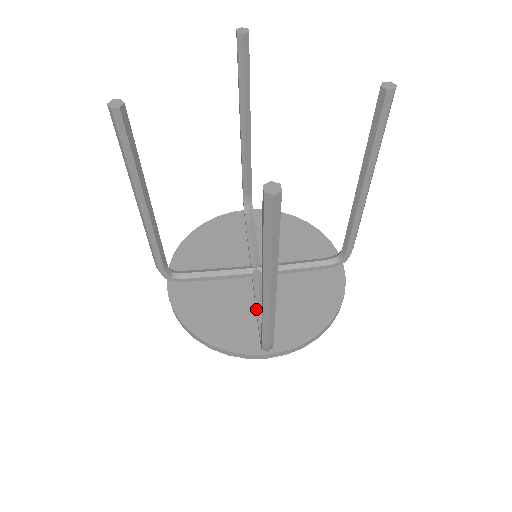
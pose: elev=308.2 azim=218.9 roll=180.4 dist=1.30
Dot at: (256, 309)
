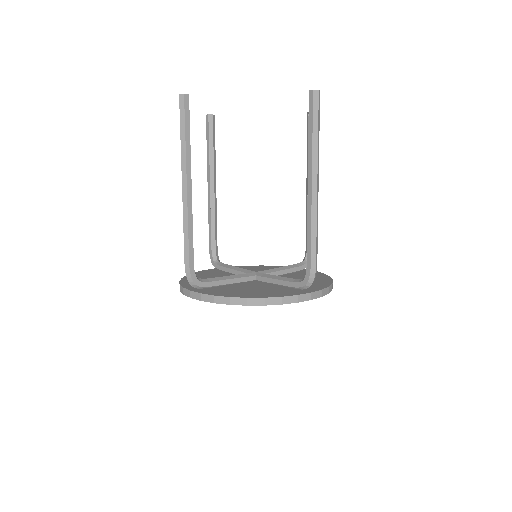
Dot at: occluded
